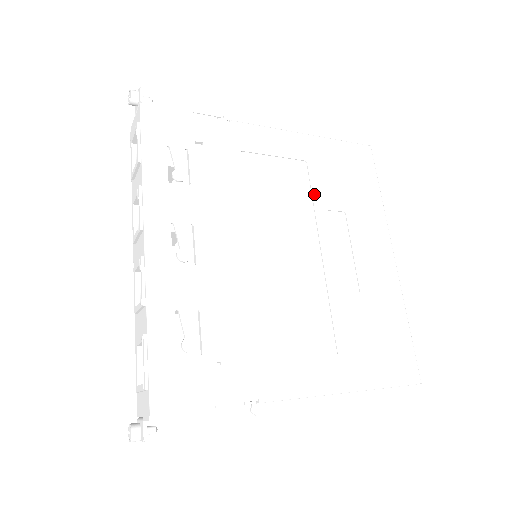
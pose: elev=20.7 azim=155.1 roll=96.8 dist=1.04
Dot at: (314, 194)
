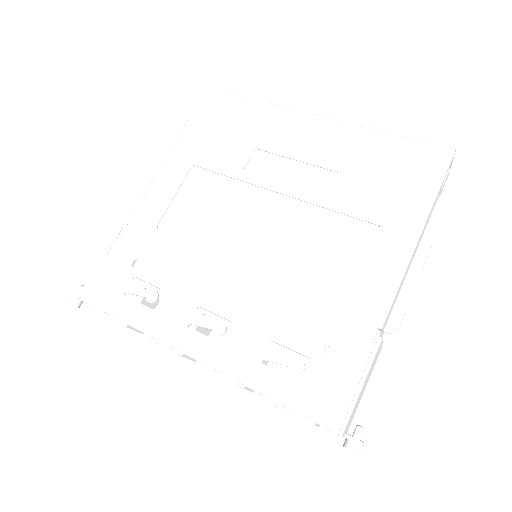
Dot at: (225, 173)
